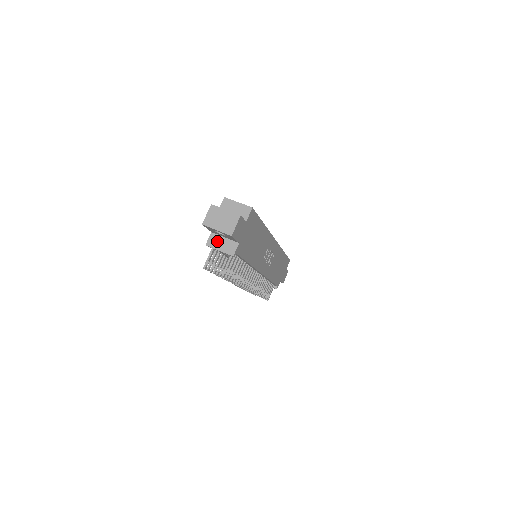
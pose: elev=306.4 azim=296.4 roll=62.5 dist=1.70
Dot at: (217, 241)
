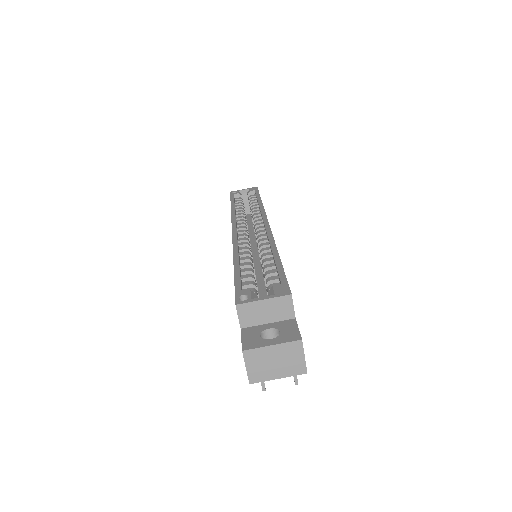
Dot at: occluded
